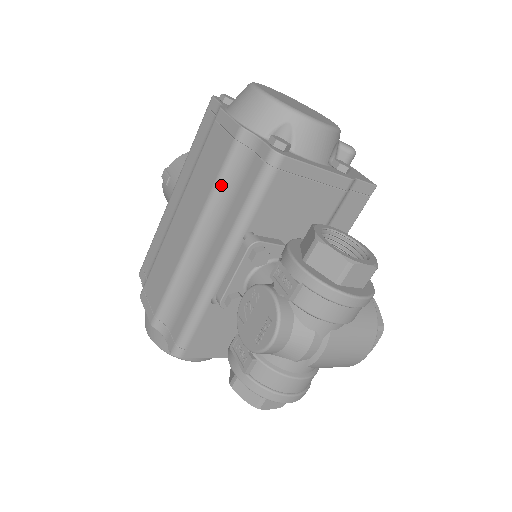
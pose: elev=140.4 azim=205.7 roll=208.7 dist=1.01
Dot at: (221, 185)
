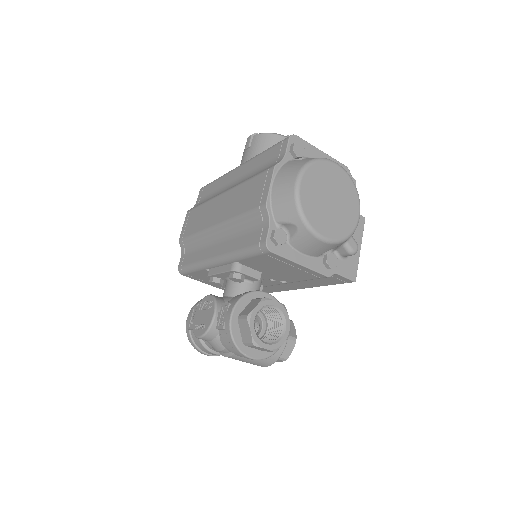
Dot at: (241, 220)
